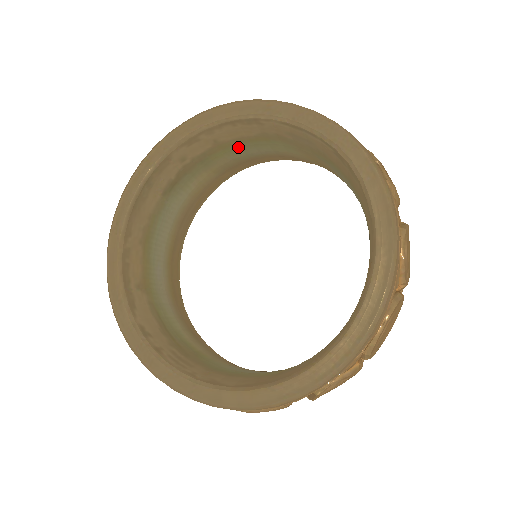
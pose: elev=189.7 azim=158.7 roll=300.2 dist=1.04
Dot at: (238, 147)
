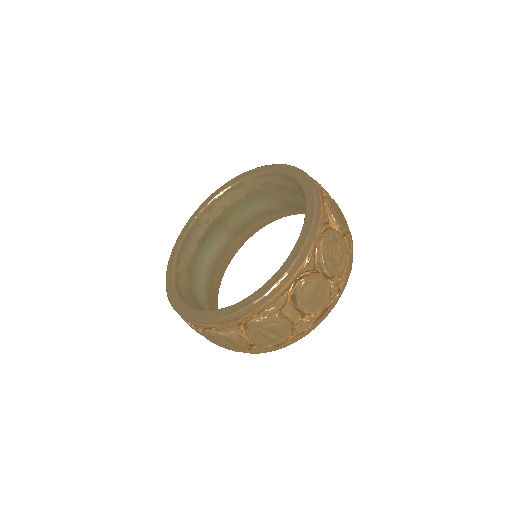
Dot at: (239, 210)
